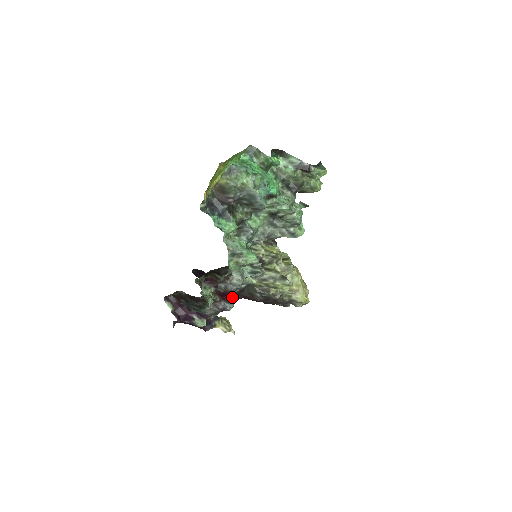
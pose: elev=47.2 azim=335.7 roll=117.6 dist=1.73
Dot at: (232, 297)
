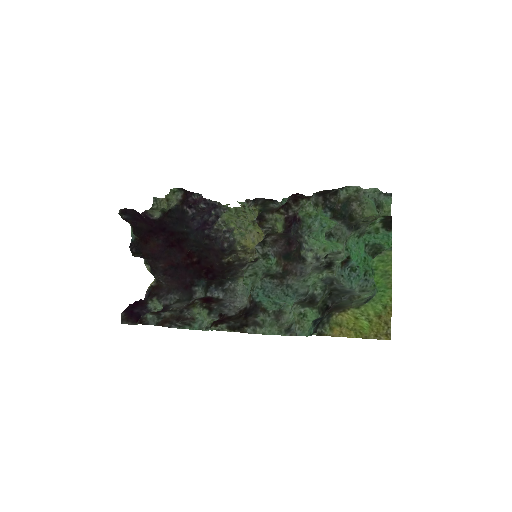
Dot at: (206, 288)
